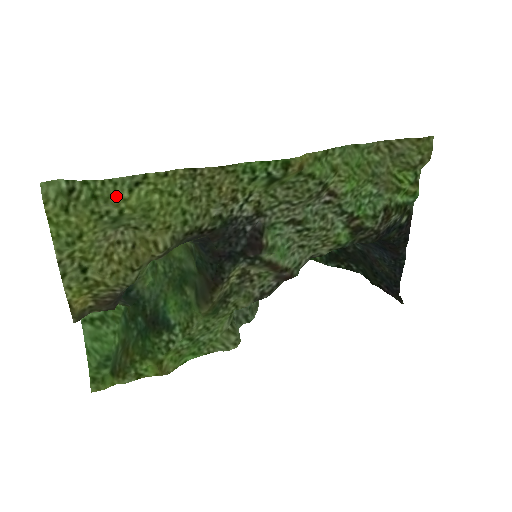
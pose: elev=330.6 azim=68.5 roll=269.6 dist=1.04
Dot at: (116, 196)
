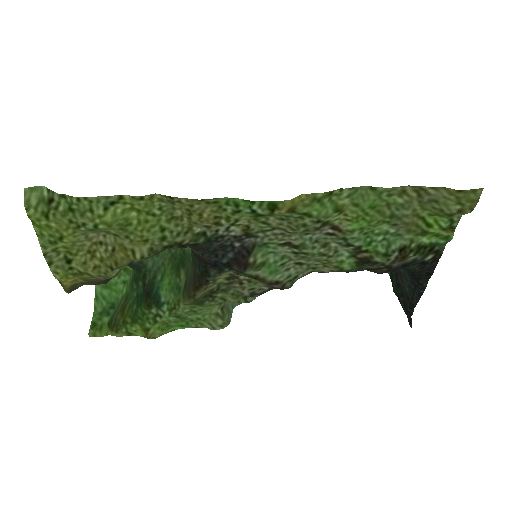
Dot at: (92, 212)
